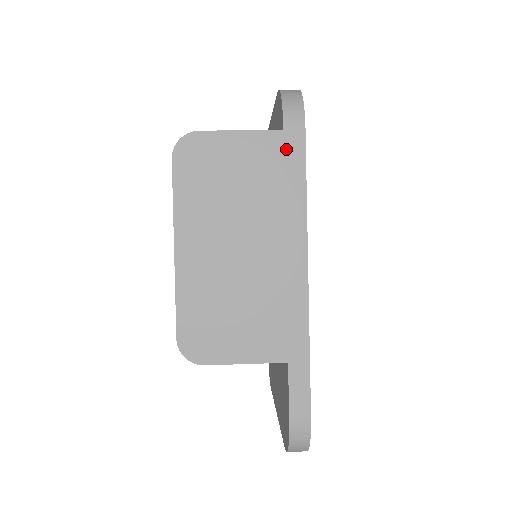
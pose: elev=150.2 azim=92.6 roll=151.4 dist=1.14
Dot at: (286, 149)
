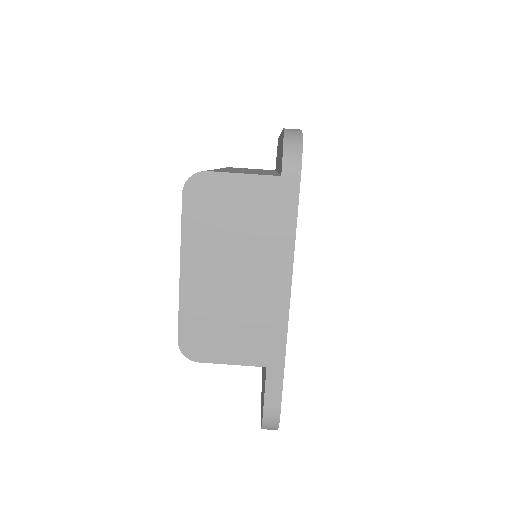
Dot at: (282, 193)
